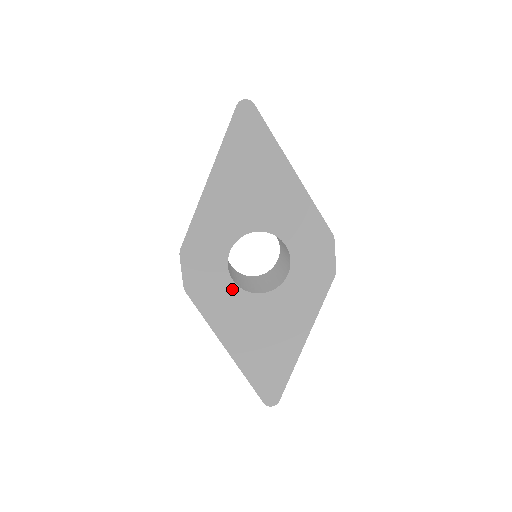
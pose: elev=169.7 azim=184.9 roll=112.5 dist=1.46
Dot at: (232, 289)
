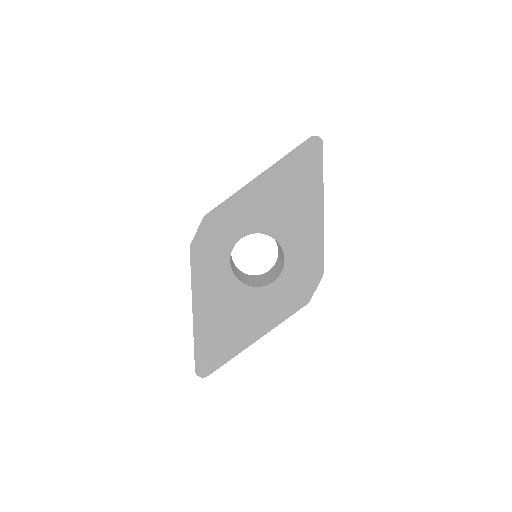
Dot at: (225, 268)
